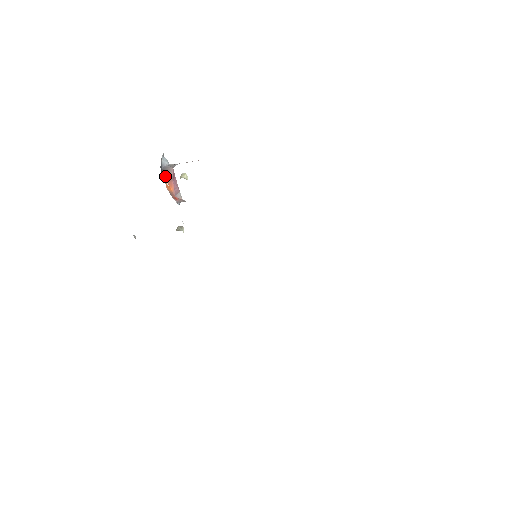
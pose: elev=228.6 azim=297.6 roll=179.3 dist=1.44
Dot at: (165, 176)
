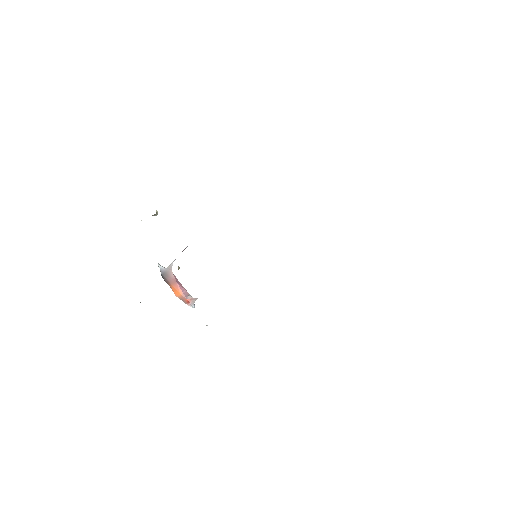
Dot at: (168, 281)
